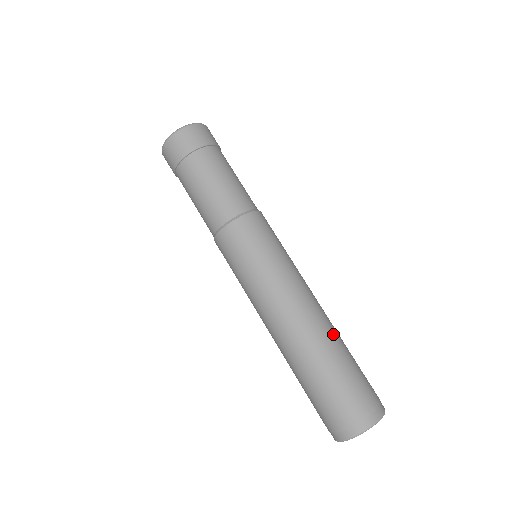
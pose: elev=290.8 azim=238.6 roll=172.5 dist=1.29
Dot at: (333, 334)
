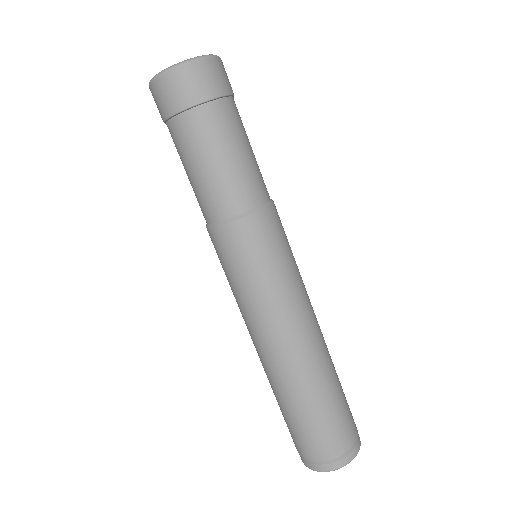
Dot at: occluded
